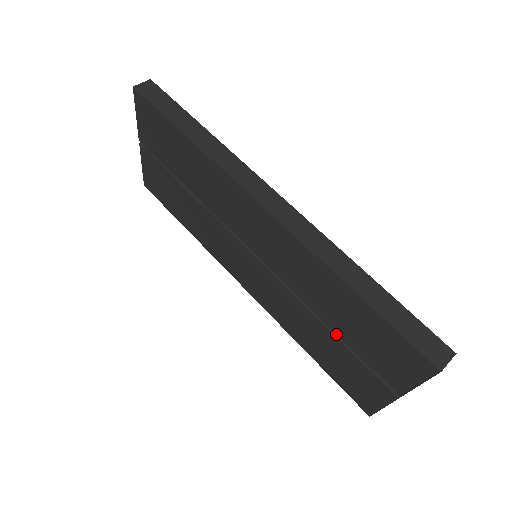
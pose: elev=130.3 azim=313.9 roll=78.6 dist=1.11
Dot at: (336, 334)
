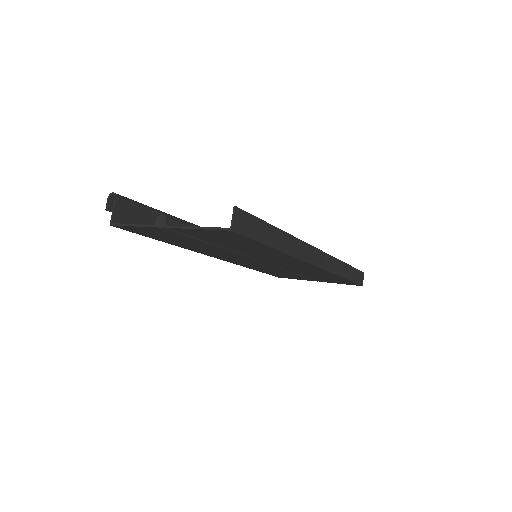
Dot at: occluded
